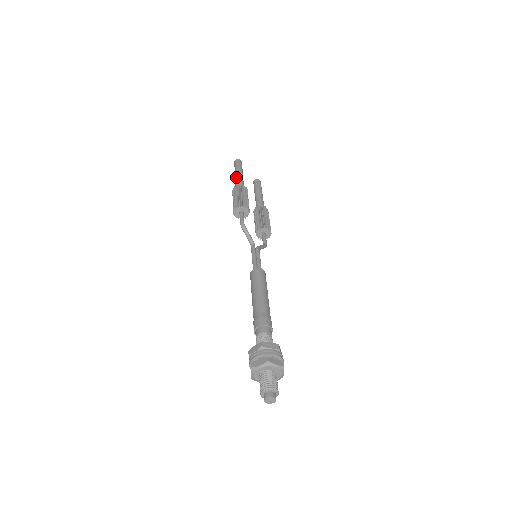
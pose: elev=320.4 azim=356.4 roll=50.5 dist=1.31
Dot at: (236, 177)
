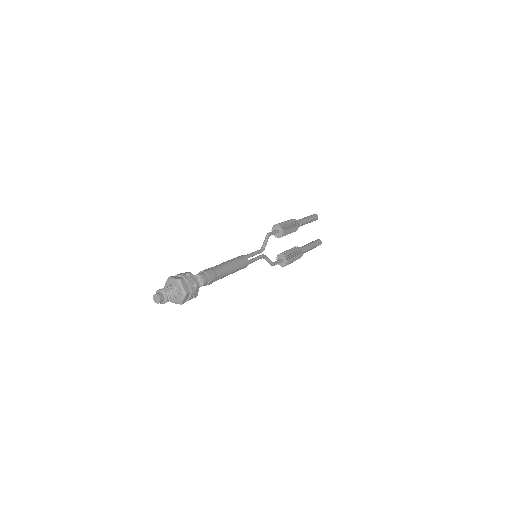
Dot at: occluded
